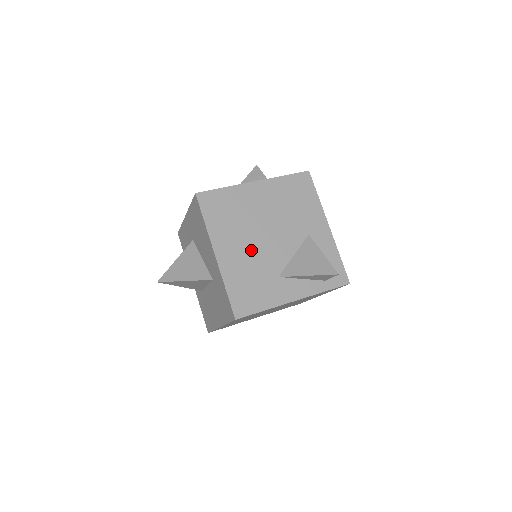
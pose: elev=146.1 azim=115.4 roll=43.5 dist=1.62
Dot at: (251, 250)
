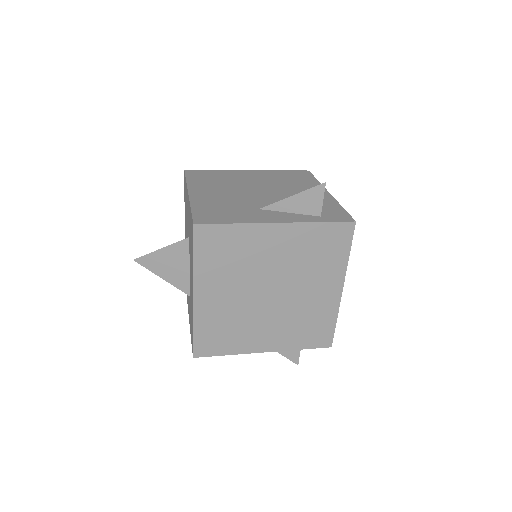
Dot at: (231, 195)
